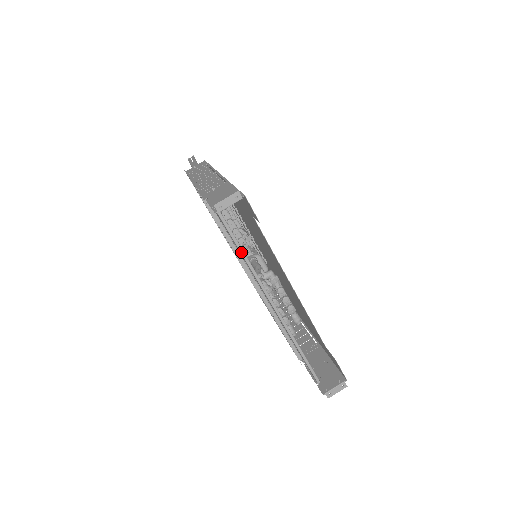
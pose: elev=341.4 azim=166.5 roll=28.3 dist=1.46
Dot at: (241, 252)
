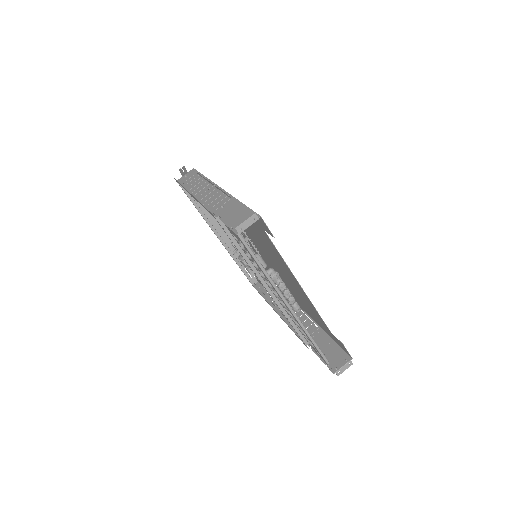
Dot at: (258, 263)
